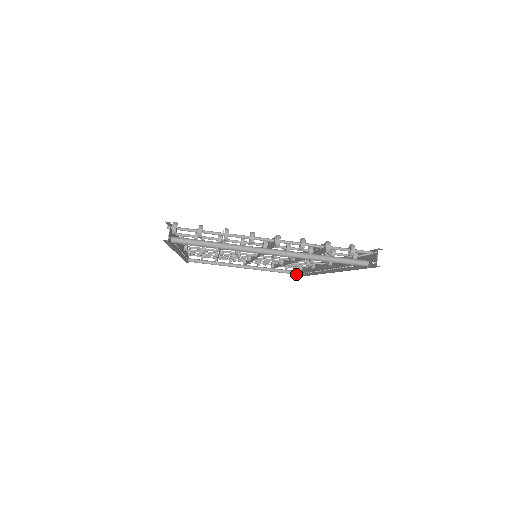
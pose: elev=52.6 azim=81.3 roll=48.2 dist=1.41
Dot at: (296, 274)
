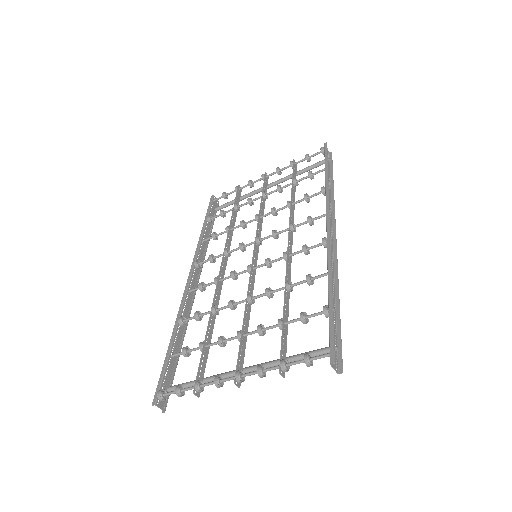
Dot at: occluded
